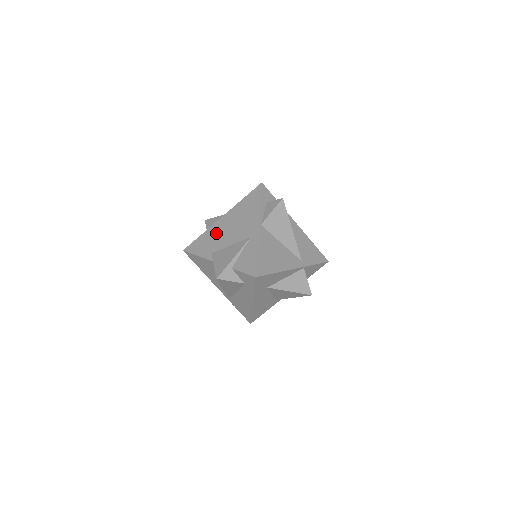
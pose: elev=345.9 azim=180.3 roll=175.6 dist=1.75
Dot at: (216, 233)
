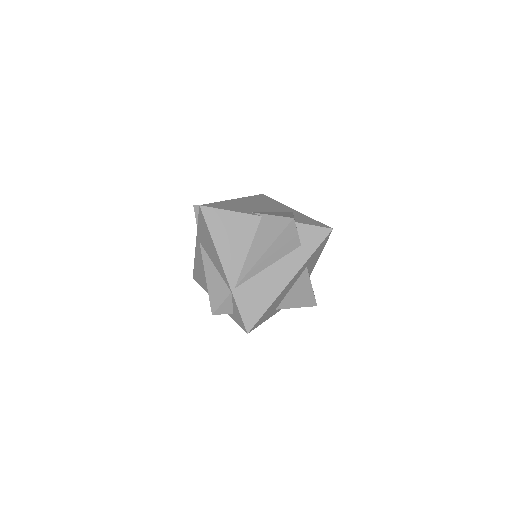
Dot at: (241, 204)
